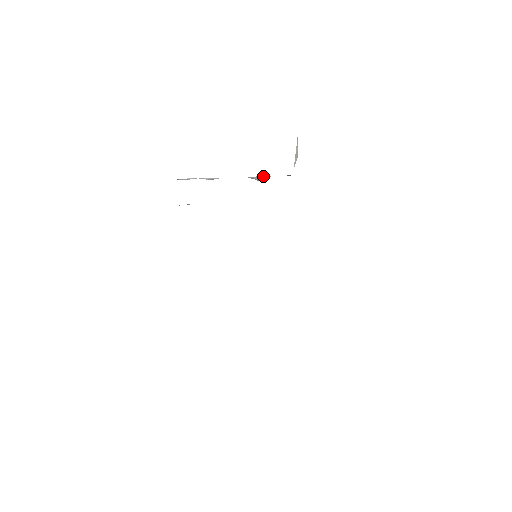
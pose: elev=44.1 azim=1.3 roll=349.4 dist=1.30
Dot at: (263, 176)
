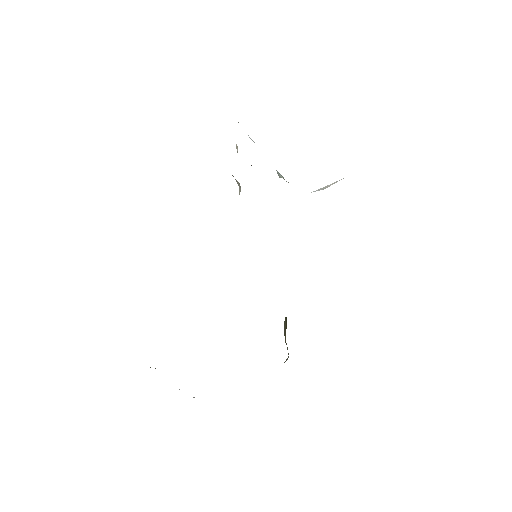
Dot at: (282, 176)
